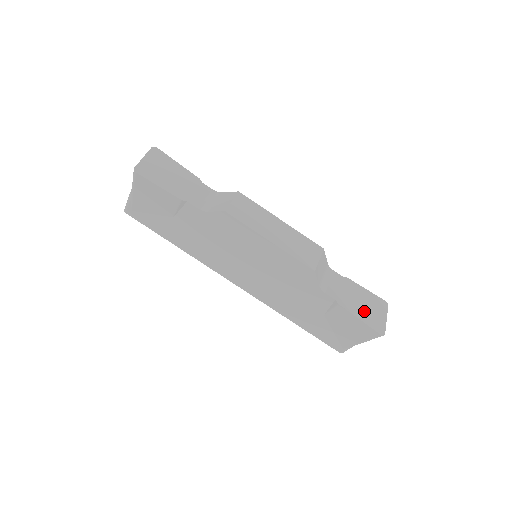
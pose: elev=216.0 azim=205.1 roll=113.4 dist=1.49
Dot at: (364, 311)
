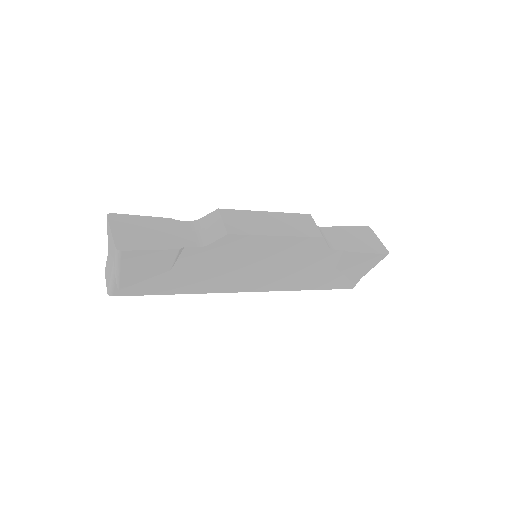
Dot at: (365, 244)
